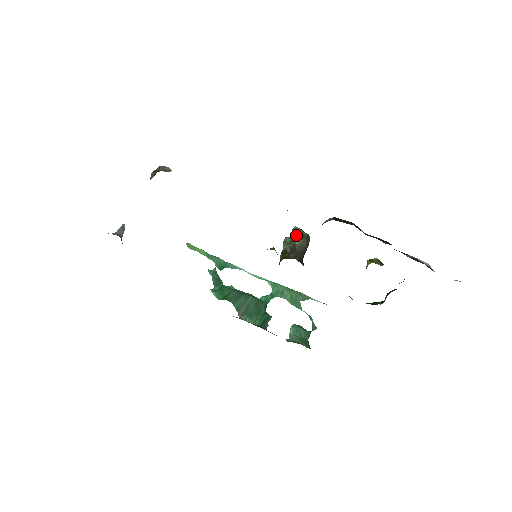
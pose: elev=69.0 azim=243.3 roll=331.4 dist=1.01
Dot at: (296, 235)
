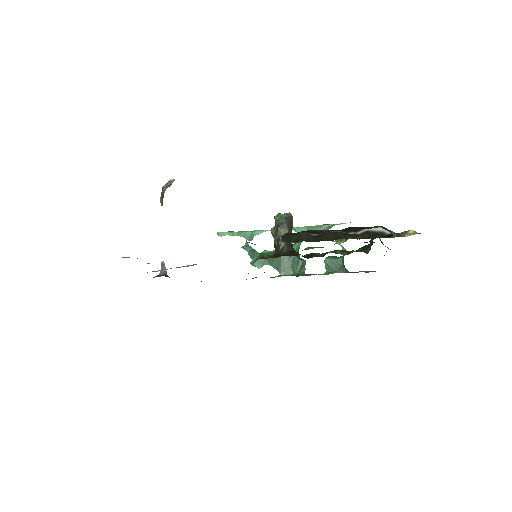
Dot at: (277, 228)
